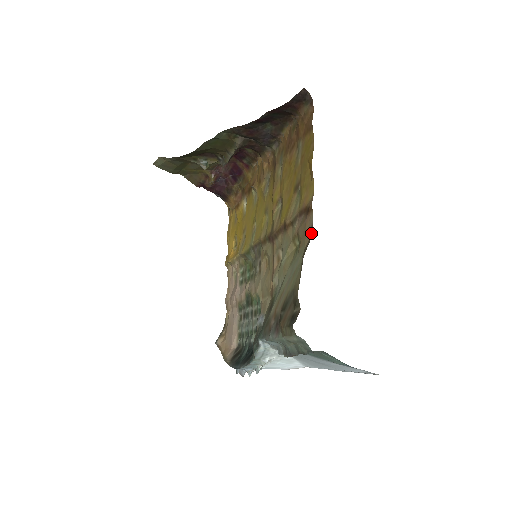
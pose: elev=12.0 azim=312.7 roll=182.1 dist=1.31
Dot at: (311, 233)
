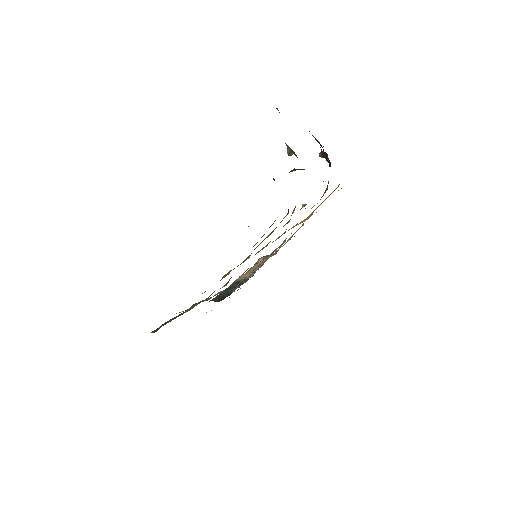
Dot at: occluded
